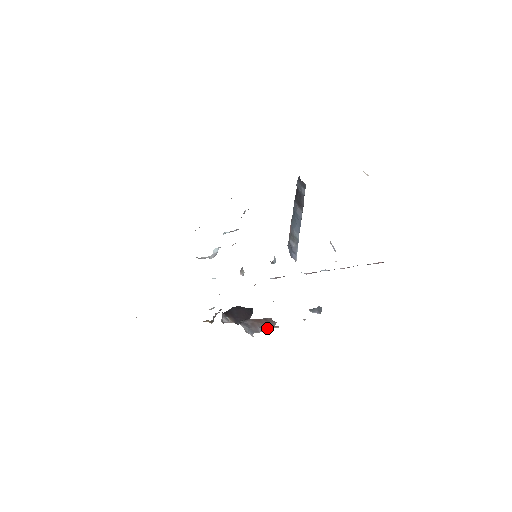
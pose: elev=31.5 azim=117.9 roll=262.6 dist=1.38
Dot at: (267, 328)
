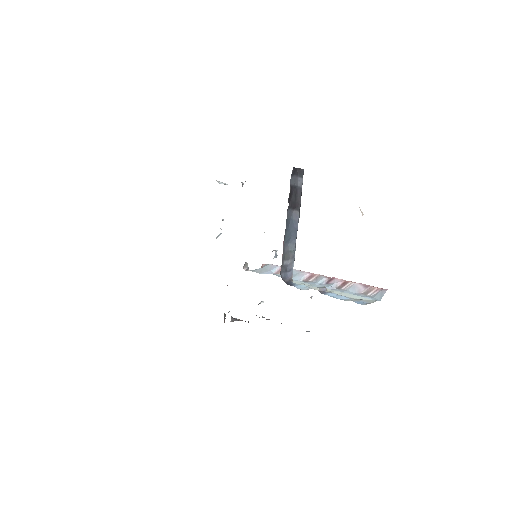
Dot at: occluded
